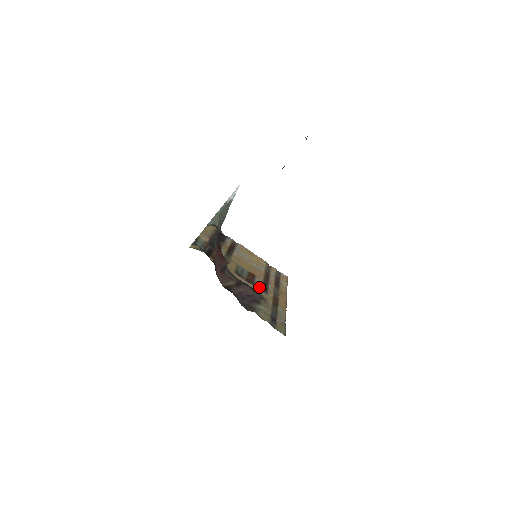
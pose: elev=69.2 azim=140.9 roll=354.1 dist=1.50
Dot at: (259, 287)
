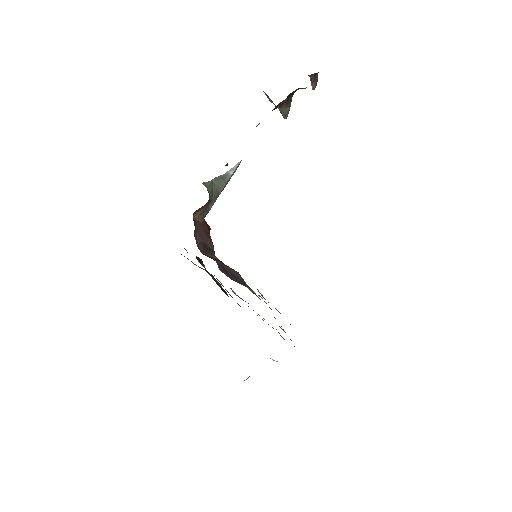
Dot at: occluded
